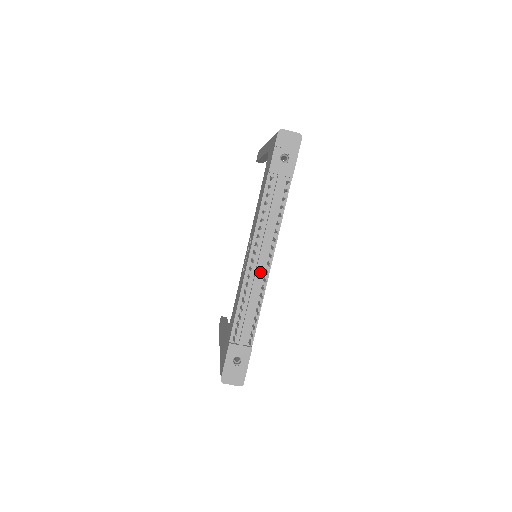
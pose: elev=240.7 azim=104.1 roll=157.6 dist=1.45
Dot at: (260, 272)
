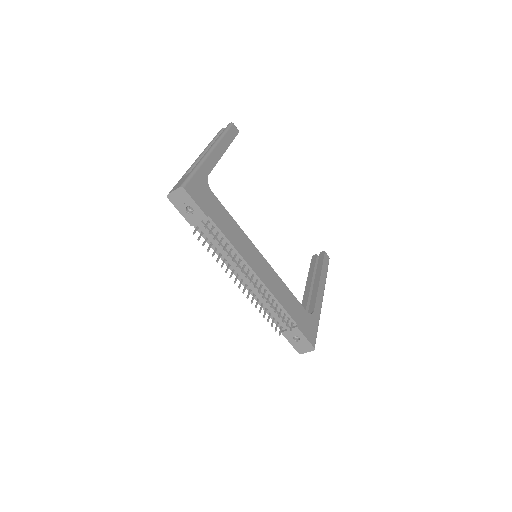
Dot at: (254, 283)
